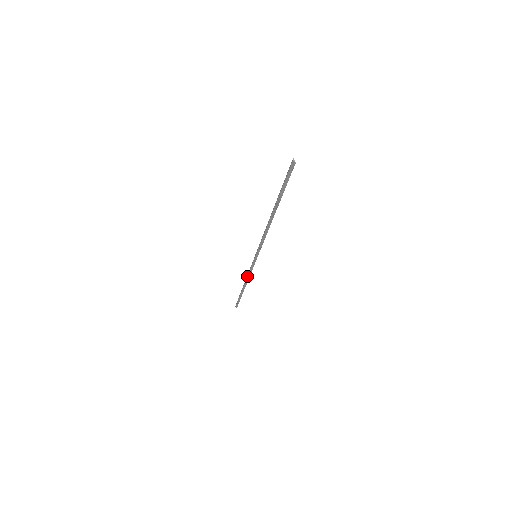
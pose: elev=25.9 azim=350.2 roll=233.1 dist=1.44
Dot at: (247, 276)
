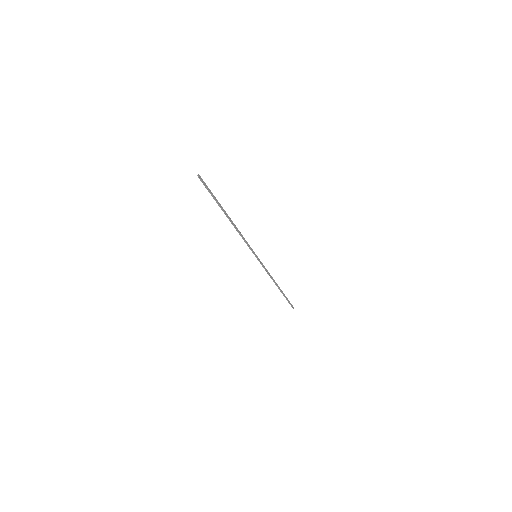
Dot at: (270, 276)
